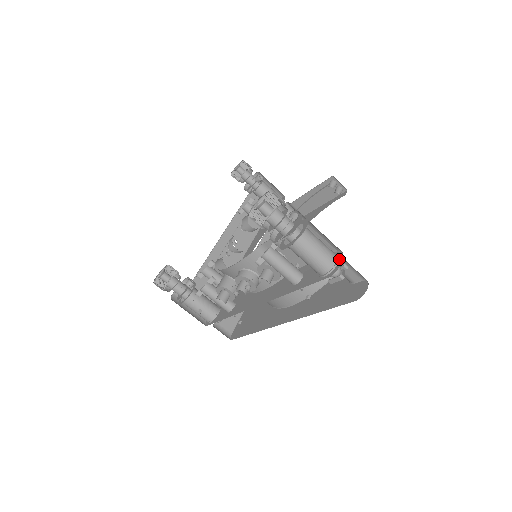
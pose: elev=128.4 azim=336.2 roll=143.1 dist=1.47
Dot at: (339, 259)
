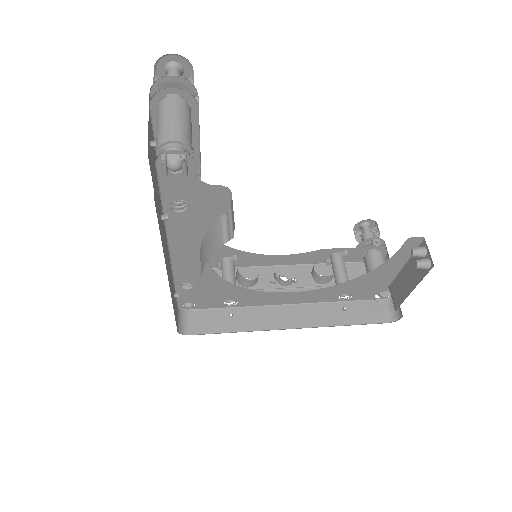
Dot at: (178, 139)
